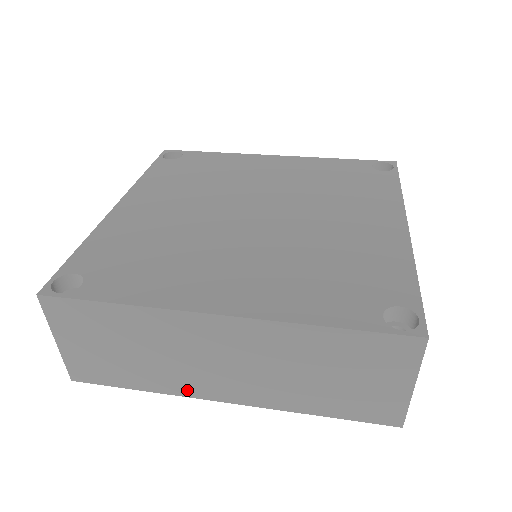
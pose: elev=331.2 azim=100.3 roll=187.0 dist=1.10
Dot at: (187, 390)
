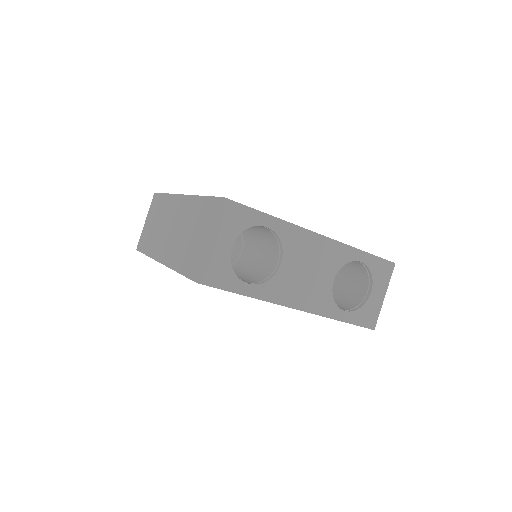
Dot at: (156, 253)
